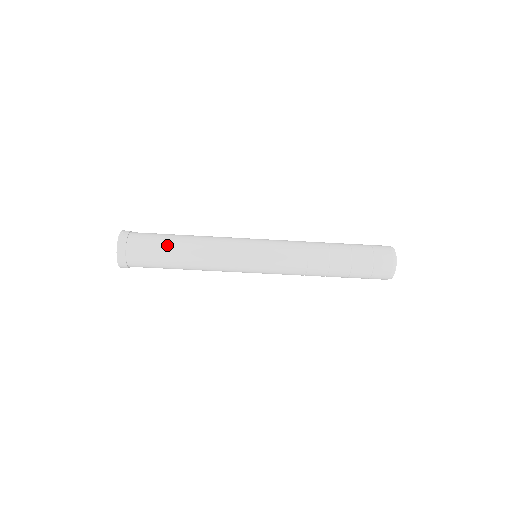
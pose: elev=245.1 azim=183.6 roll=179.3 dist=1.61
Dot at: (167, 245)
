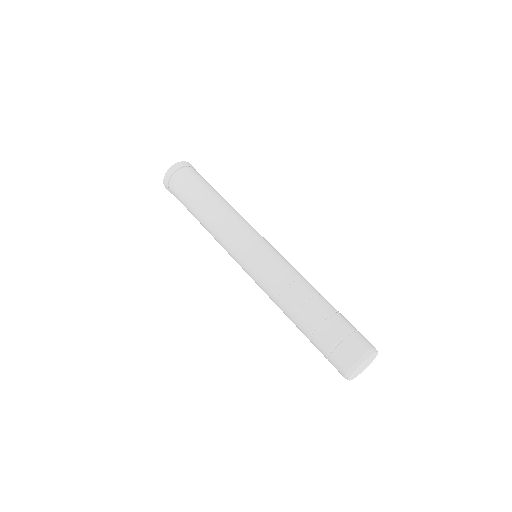
Dot at: (203, 189)
